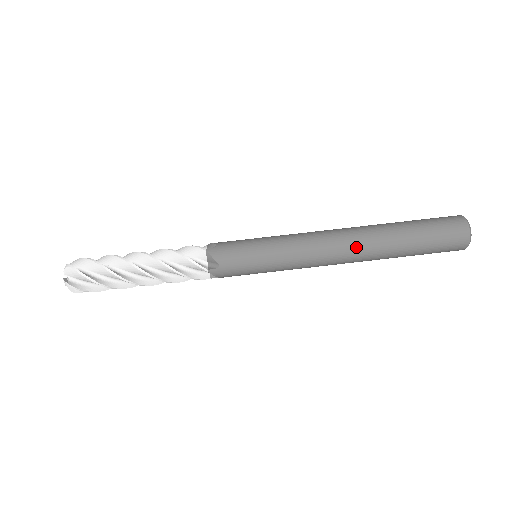
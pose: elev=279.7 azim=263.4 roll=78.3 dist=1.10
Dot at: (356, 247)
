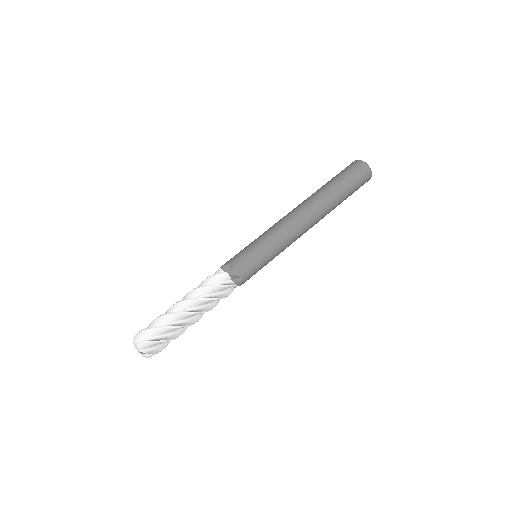
Dot at: (315, 215)
